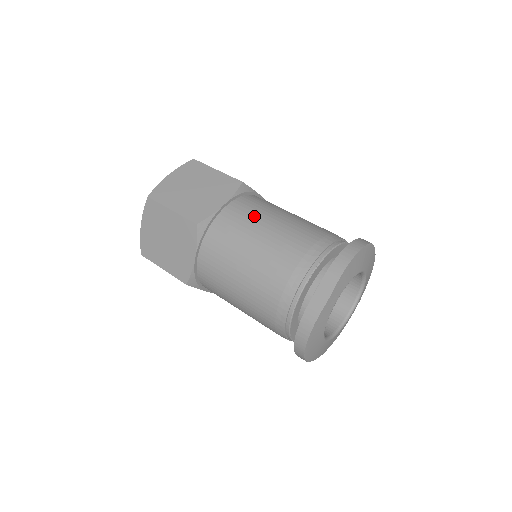
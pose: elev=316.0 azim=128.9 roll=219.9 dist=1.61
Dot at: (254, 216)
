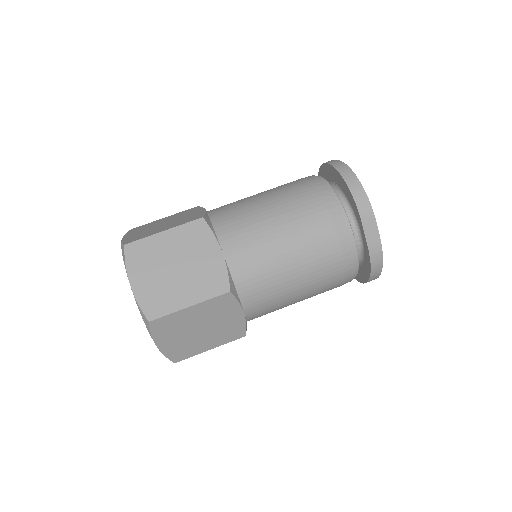
Dot at: (255, 234)
